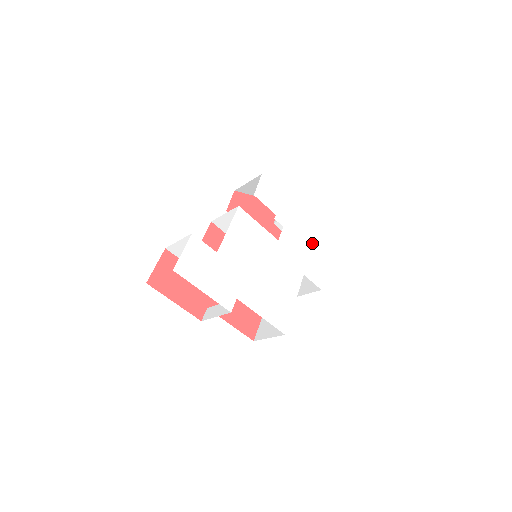
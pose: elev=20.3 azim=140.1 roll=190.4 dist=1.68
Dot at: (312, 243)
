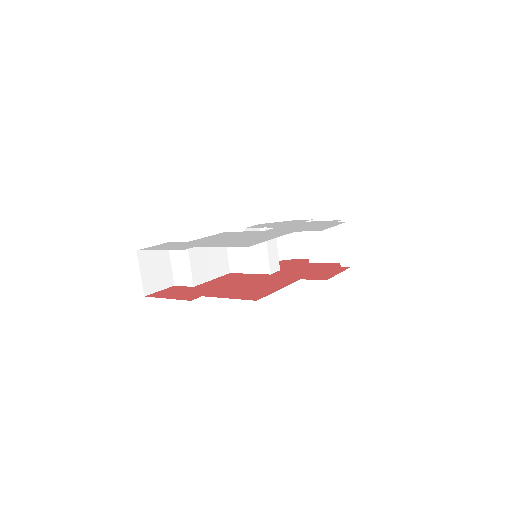
Dot at: occluded
